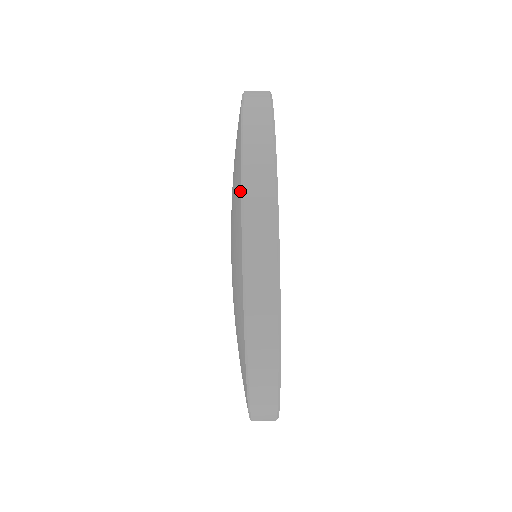
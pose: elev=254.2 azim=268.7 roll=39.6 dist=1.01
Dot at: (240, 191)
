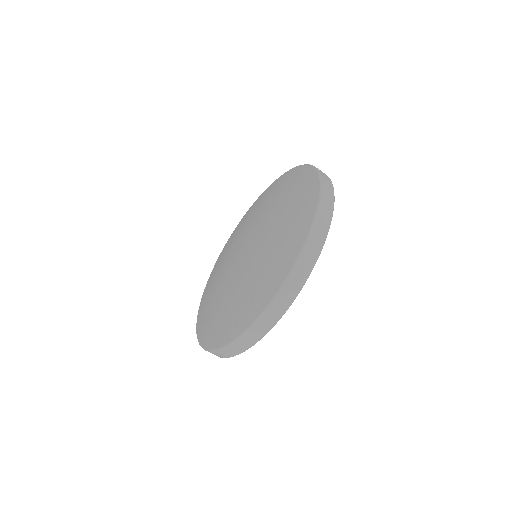
Dot at: (298, 253)
